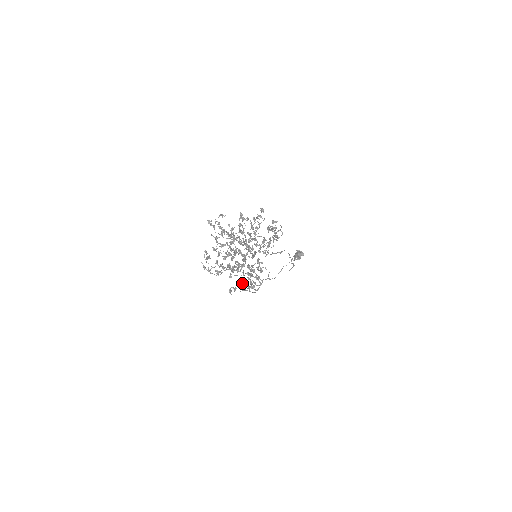
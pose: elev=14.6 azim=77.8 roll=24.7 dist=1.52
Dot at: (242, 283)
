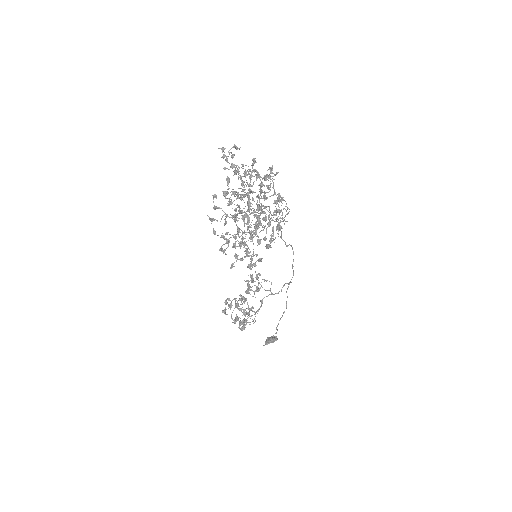
Dot at: (237, 303)
